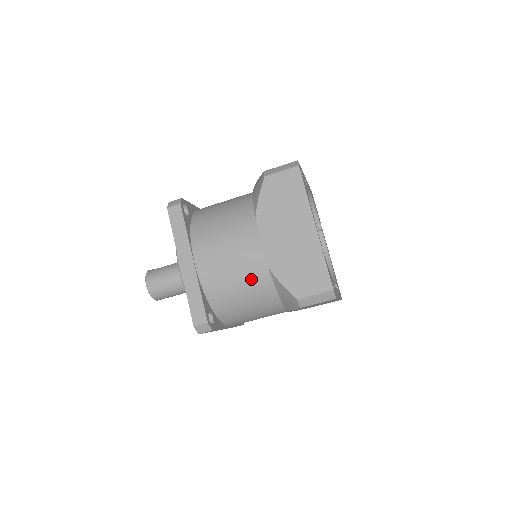
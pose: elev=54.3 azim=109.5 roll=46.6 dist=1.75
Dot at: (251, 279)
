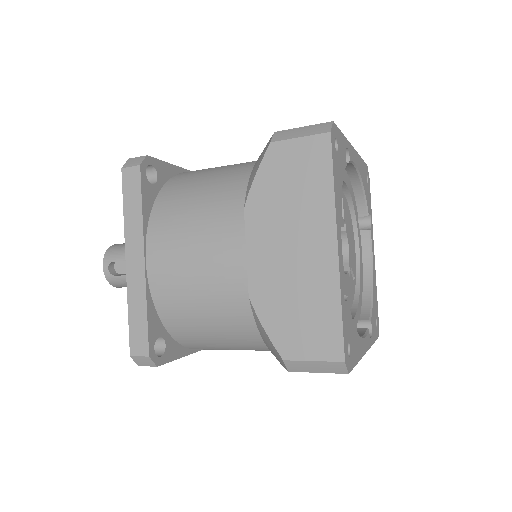
Dot at: occluded
